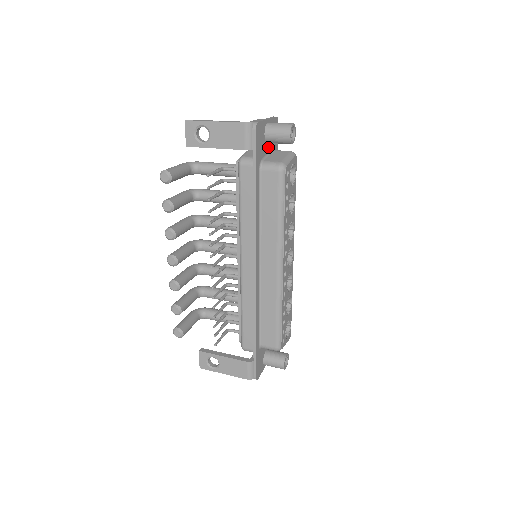
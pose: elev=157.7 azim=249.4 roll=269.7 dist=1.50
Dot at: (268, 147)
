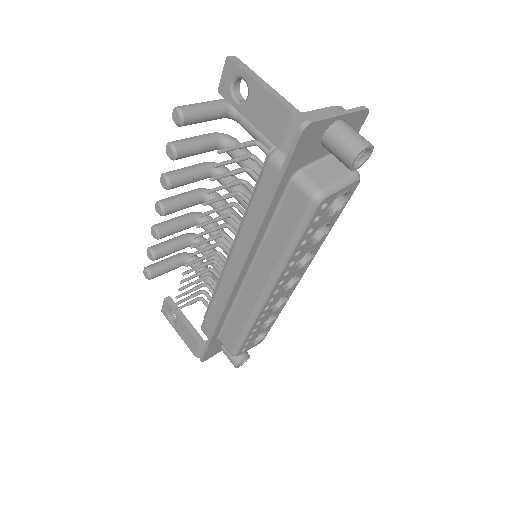
Dot at: (325, 150)
